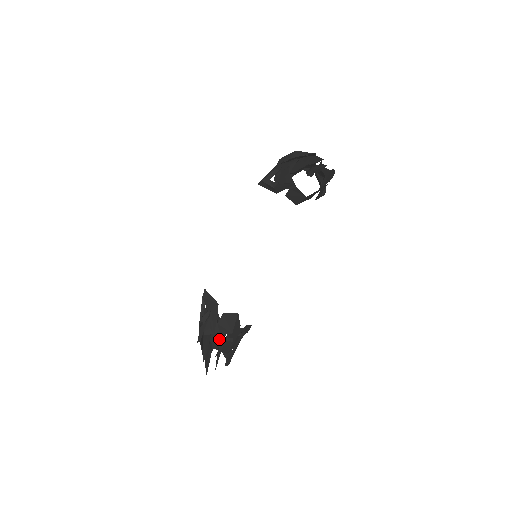
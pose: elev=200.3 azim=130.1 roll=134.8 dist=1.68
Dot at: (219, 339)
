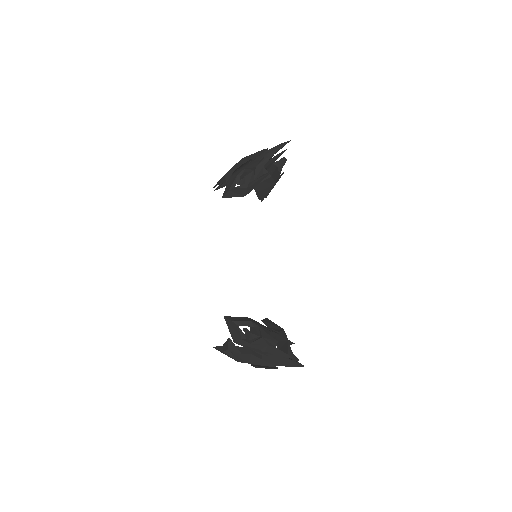
Dot at: occluded
